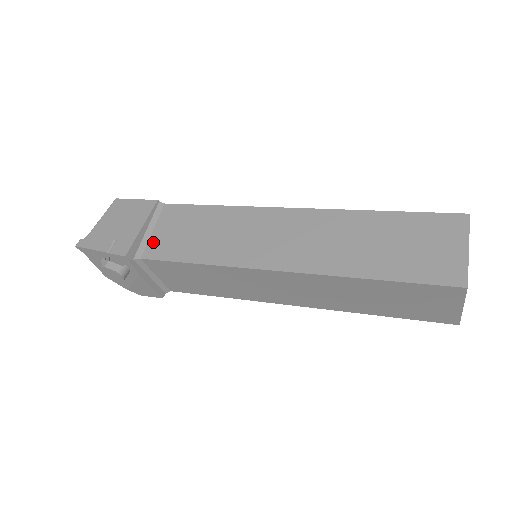
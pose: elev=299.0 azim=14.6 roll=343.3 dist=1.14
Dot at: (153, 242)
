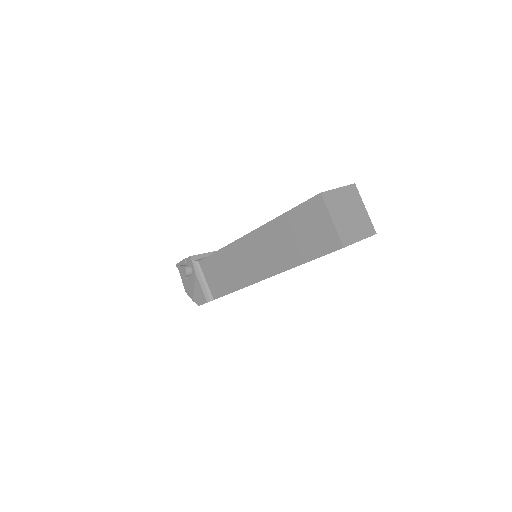
Dot at: occluded
